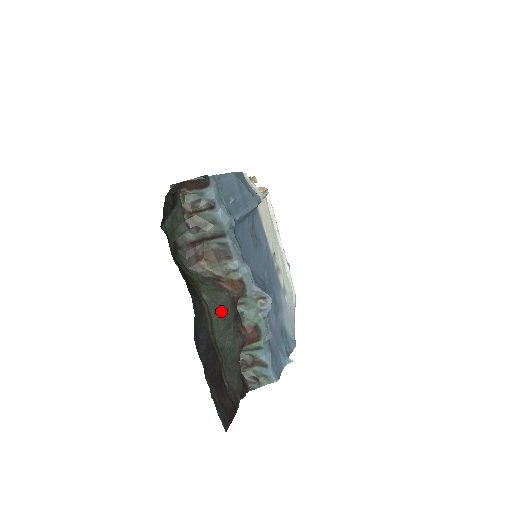
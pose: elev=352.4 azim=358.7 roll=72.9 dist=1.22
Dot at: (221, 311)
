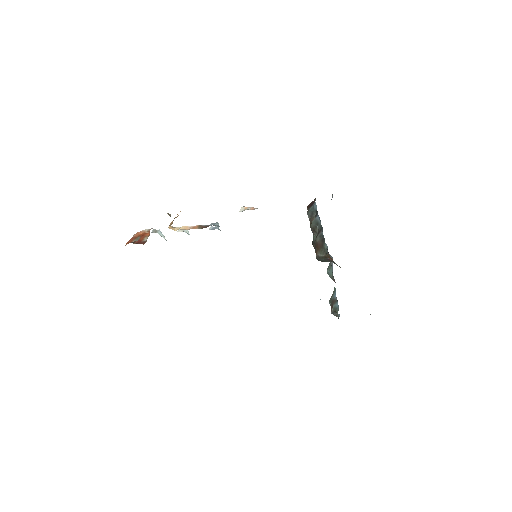
Dot at: occluded
